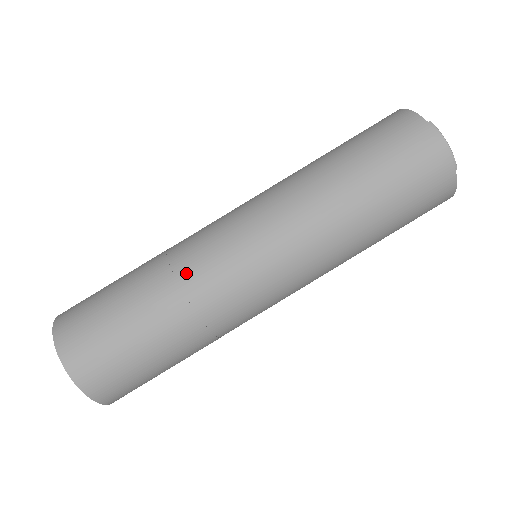
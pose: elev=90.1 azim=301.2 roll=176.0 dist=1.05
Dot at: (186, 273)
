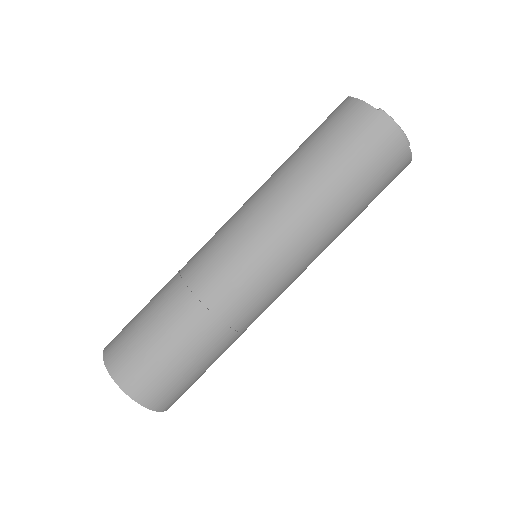
Dot at: (207, 294)
